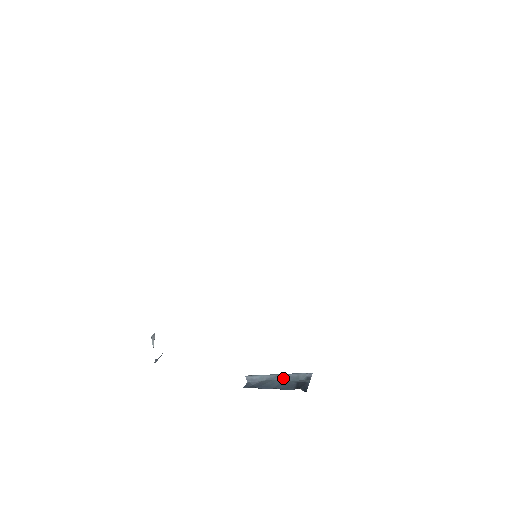
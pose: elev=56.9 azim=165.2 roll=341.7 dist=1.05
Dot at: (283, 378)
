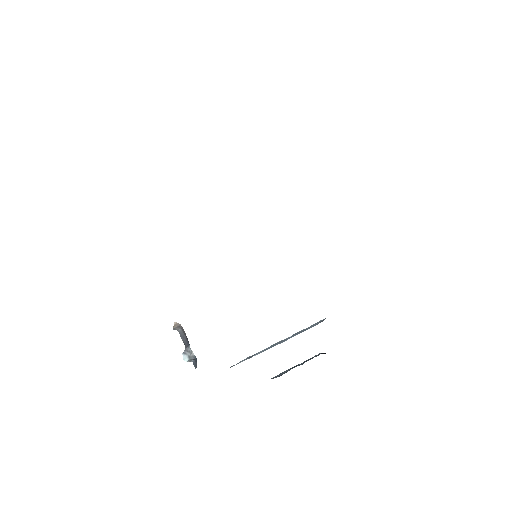
Dot at: (302, 364)
